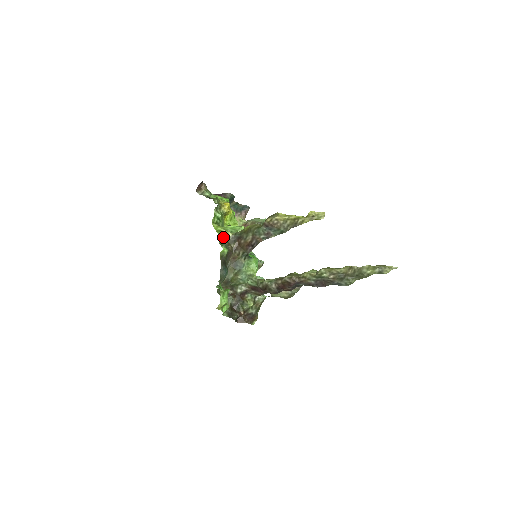
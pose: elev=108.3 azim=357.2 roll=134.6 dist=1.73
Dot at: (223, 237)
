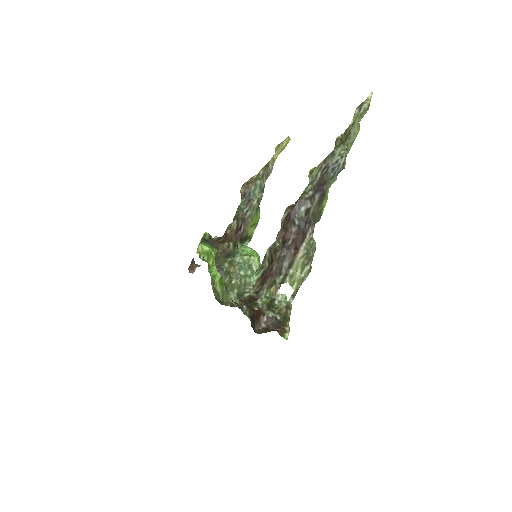
Dot at: occluded
